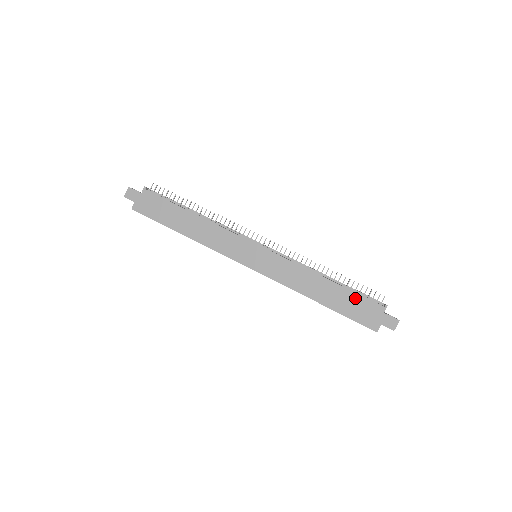
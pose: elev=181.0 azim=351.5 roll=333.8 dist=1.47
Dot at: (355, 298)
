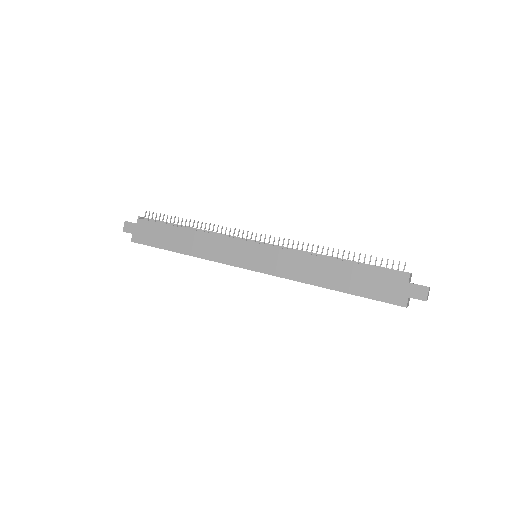
Dot at: (370, 274)
